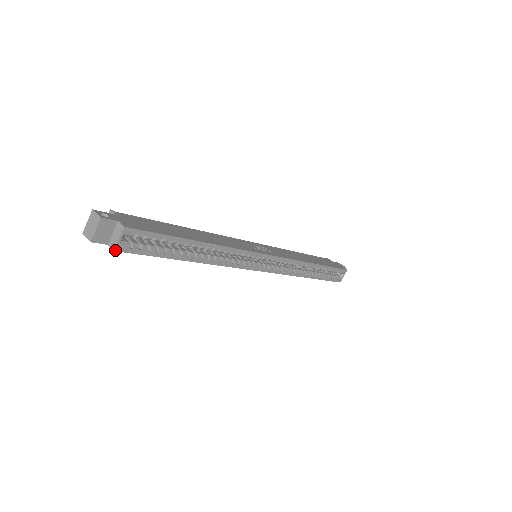
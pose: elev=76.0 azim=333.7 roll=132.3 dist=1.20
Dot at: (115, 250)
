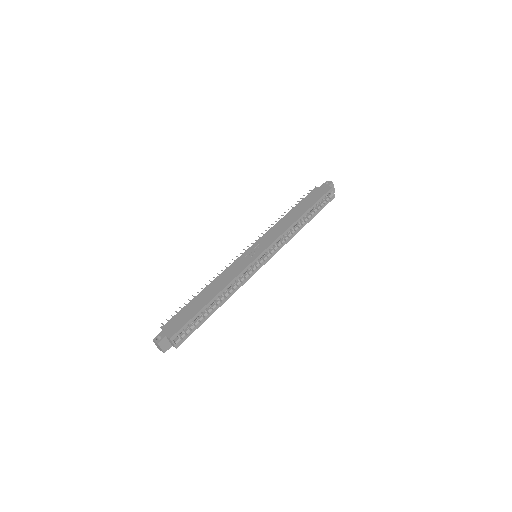
Dot at: (176, 348)
